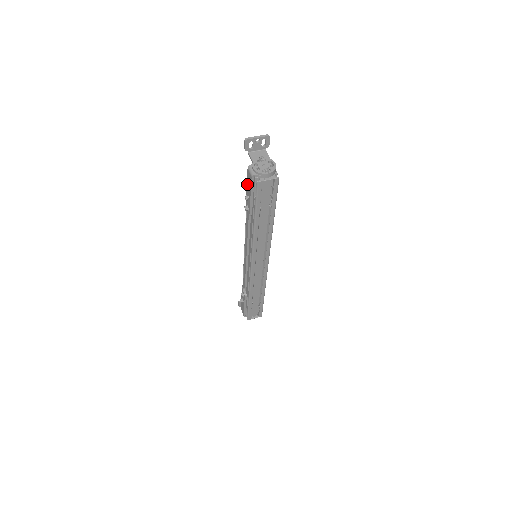
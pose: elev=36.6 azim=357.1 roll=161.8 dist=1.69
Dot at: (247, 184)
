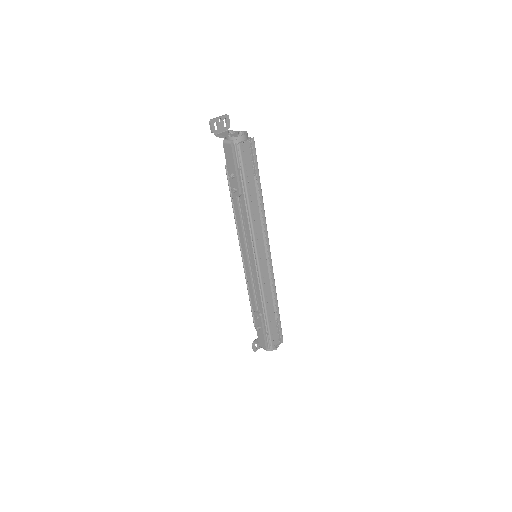
Dot at: (227, 162)
